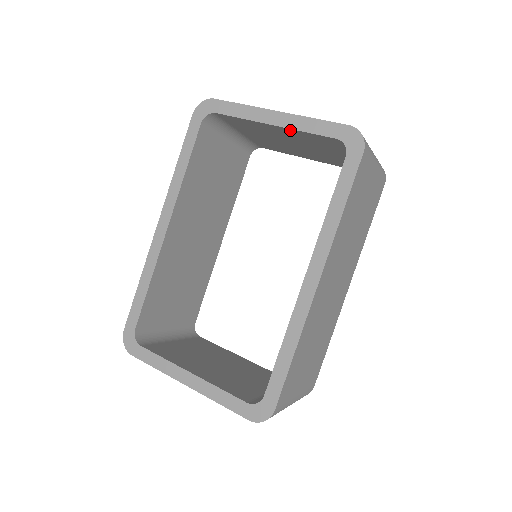
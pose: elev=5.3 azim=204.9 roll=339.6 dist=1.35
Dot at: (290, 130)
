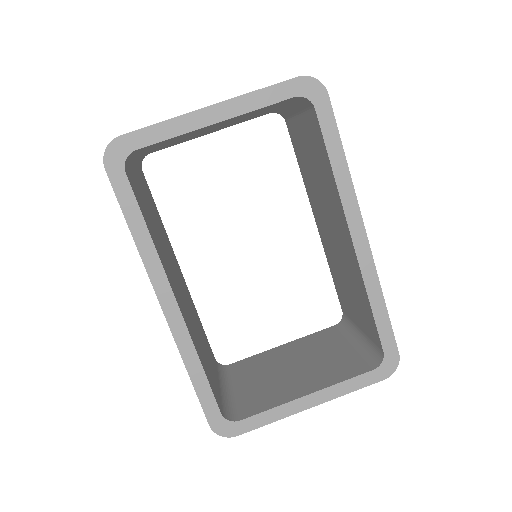
Dot at: (236, 117)
